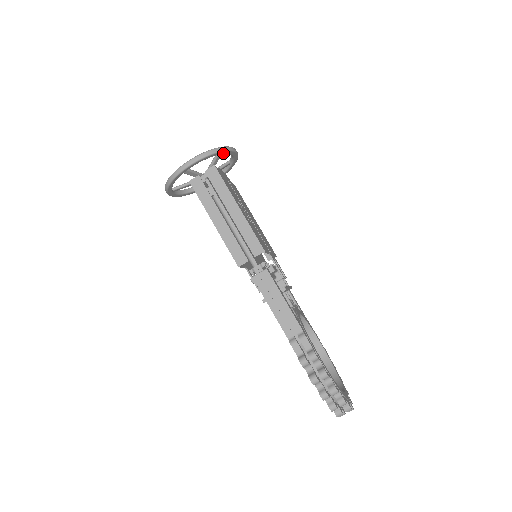
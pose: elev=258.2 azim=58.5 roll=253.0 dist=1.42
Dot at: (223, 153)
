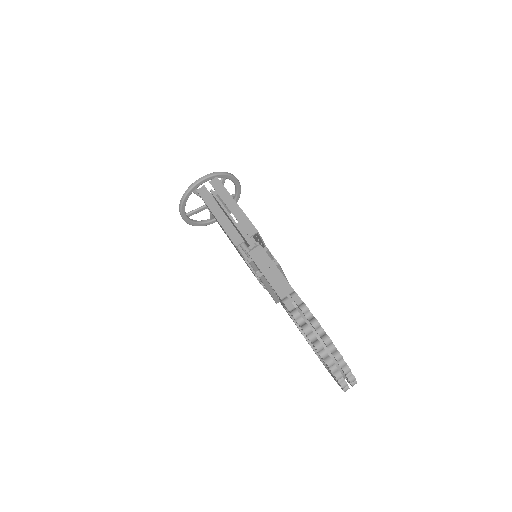
Dot at: (226, 177)
